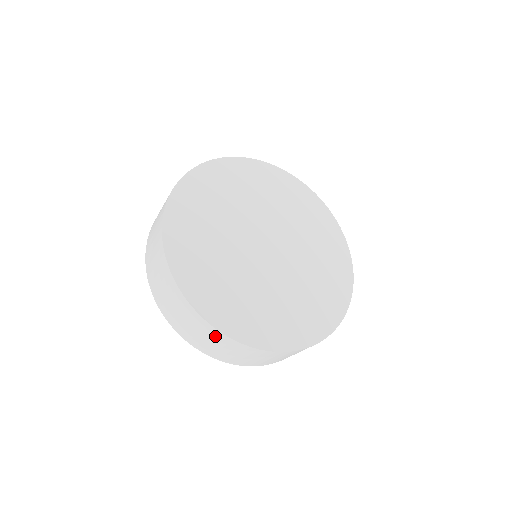
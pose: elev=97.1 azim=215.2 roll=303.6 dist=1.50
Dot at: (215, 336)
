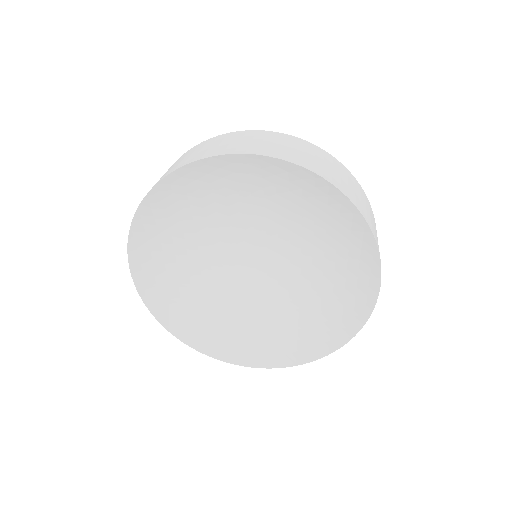
Dot at: (309, 148)
